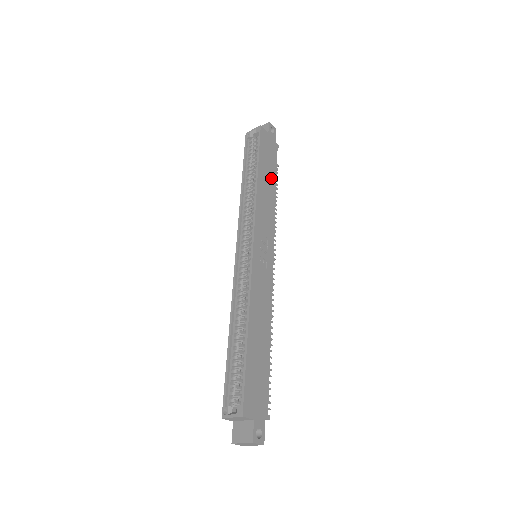
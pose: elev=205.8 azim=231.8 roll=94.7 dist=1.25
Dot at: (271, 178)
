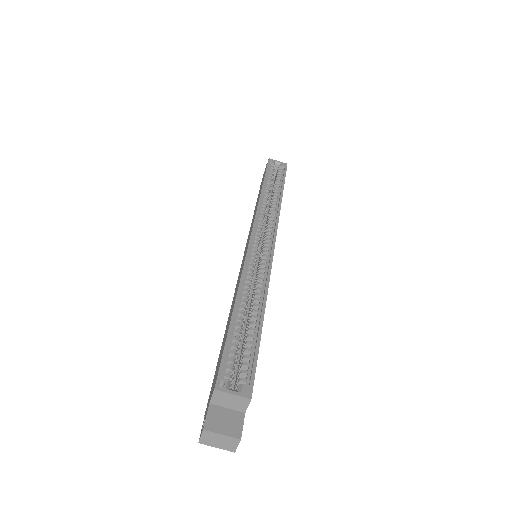
Dot at: occluded
